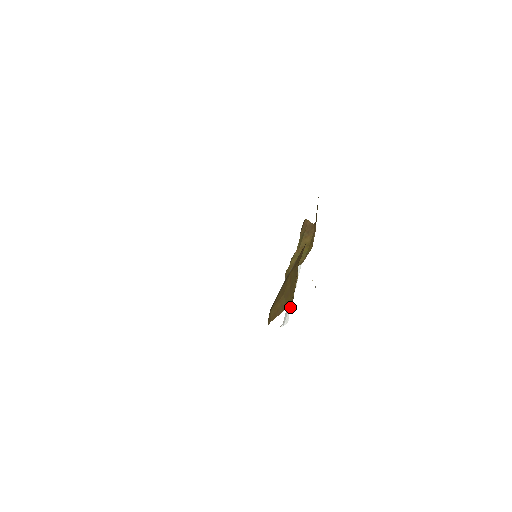
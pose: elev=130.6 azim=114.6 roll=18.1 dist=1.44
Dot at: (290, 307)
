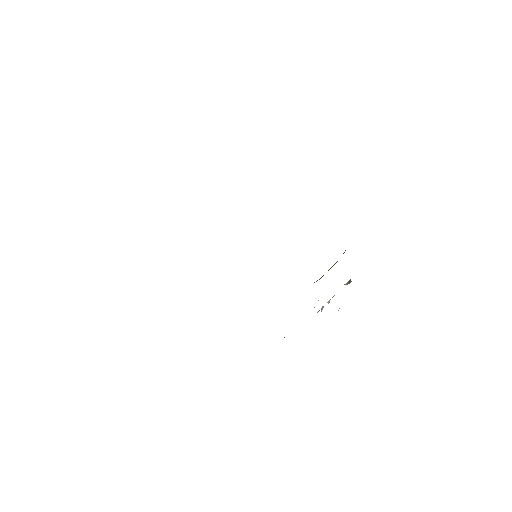
Dot at: occluded
